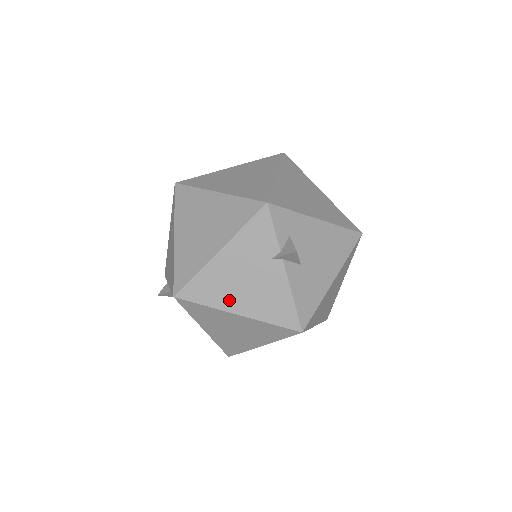
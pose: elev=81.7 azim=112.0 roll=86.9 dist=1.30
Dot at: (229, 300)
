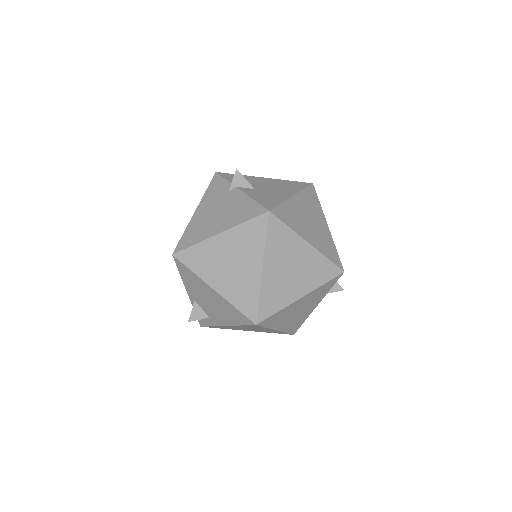
Dot at: (210, 230)
